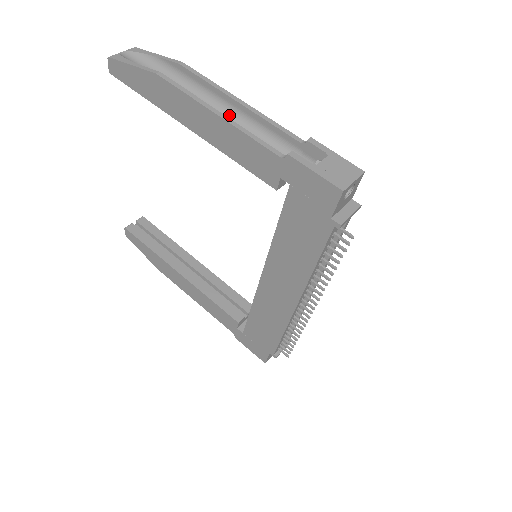
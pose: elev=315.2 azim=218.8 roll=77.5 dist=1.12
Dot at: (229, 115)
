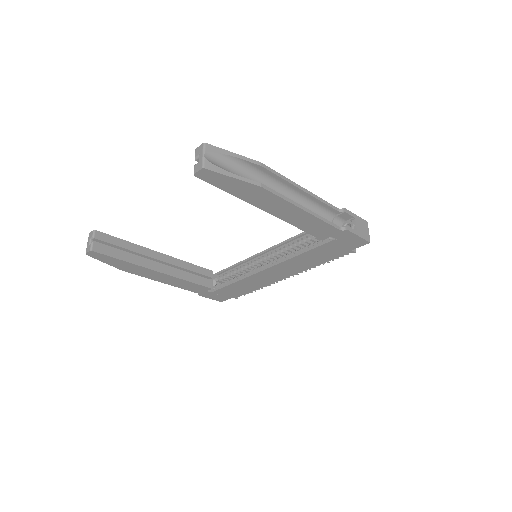
Dot at: (293, 197)
